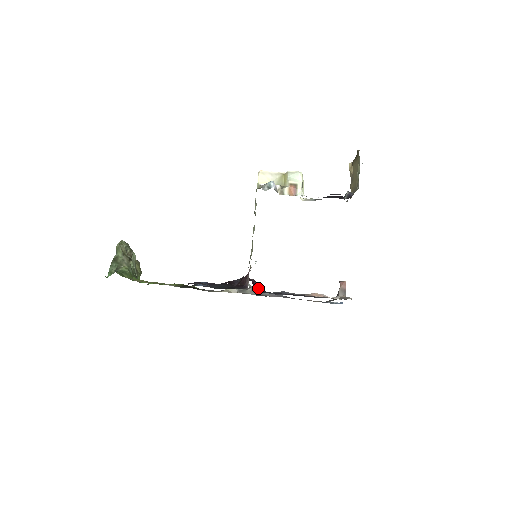
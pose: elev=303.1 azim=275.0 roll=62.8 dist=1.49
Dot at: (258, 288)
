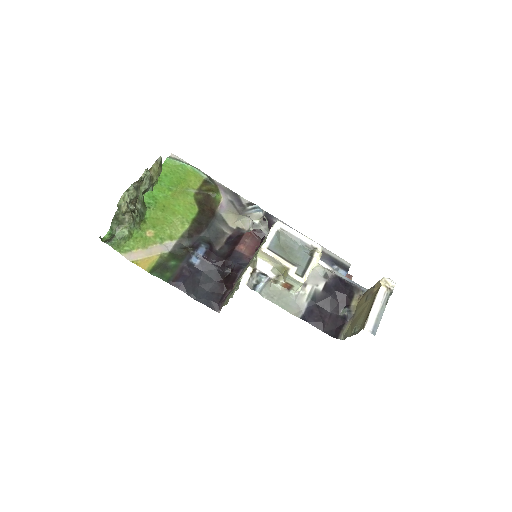
Dot at: occluded
